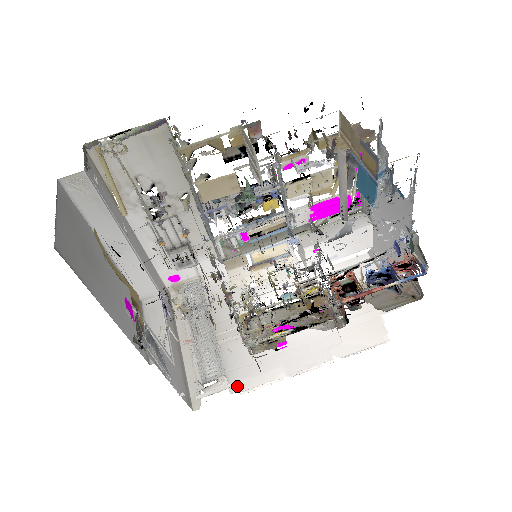
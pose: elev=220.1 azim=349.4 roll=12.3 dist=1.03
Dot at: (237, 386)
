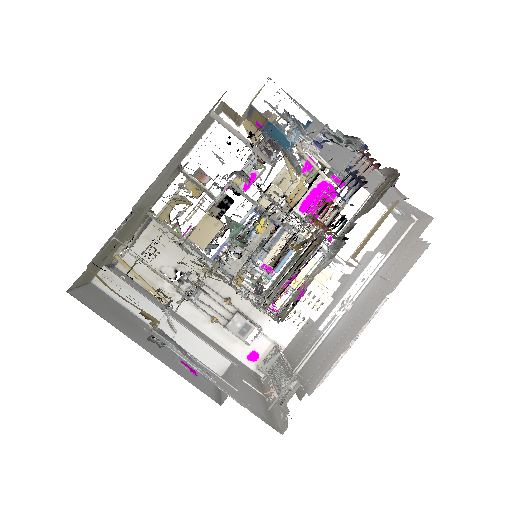
Dot at: occluded
